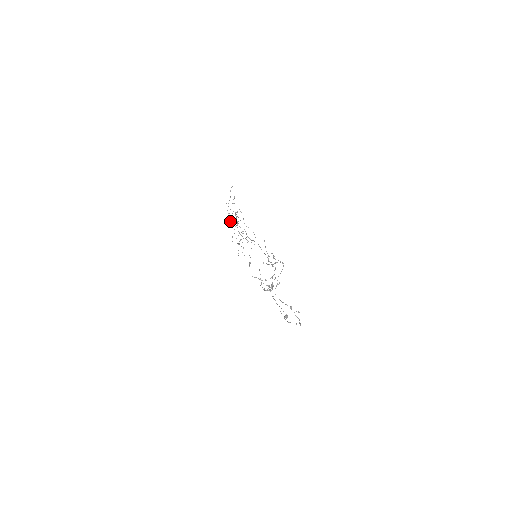
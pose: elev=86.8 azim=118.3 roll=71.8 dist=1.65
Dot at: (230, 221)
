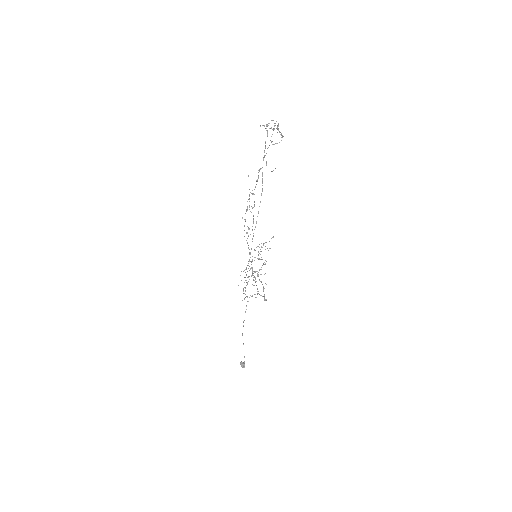
Dot at: occluded
